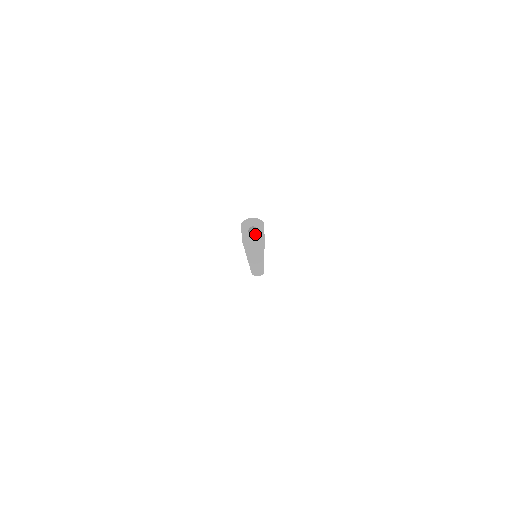
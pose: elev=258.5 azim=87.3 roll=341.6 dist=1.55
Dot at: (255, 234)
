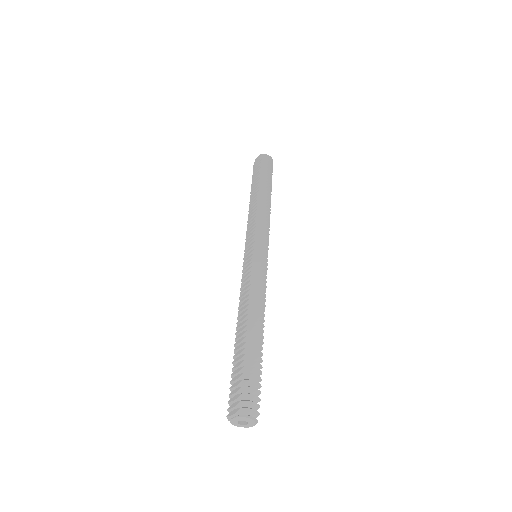
Dot at: occluded
